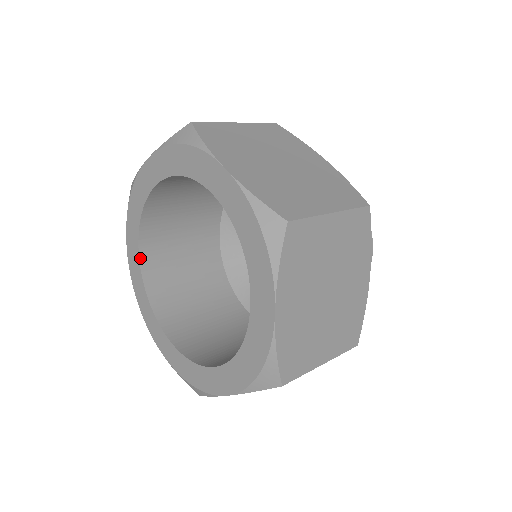
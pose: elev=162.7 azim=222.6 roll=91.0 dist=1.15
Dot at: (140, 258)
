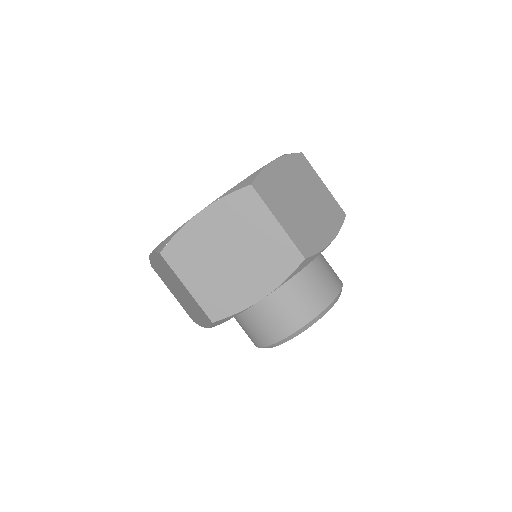
Dot at: occluded
